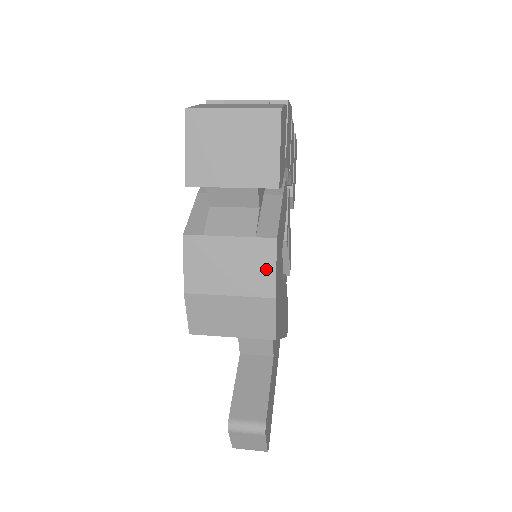
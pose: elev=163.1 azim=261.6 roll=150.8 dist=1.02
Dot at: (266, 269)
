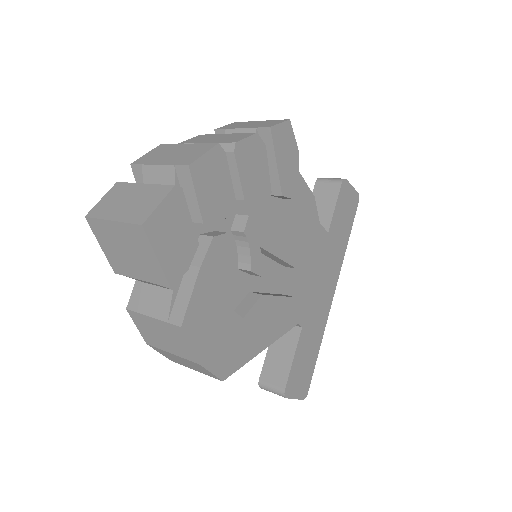
Dot at: (185, 345)
